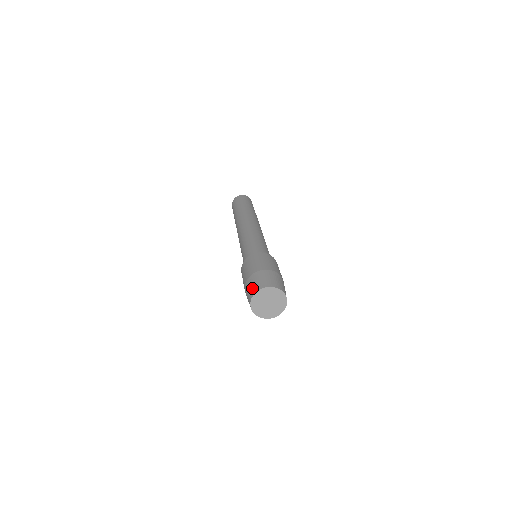
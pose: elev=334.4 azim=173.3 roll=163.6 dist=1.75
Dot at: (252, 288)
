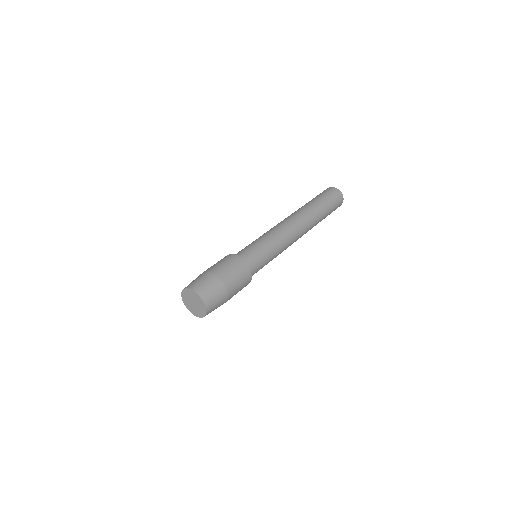
Dot at: (195, 282)
